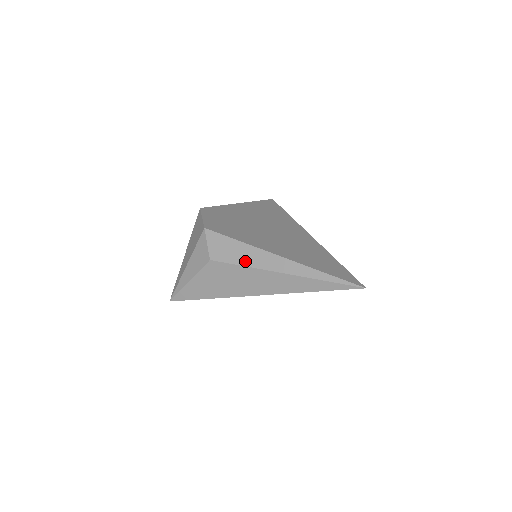
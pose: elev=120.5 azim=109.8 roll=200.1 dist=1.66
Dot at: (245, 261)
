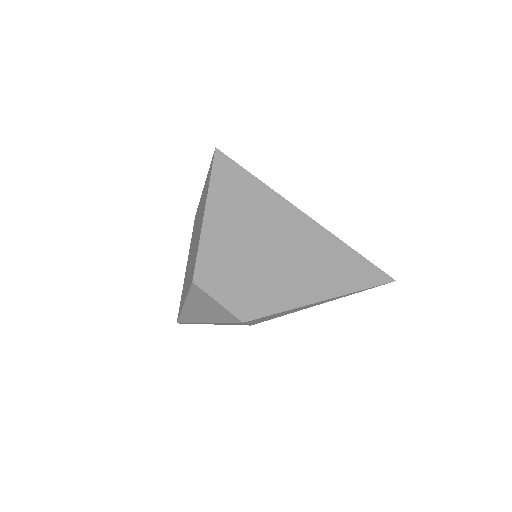
Dot at: occluded
